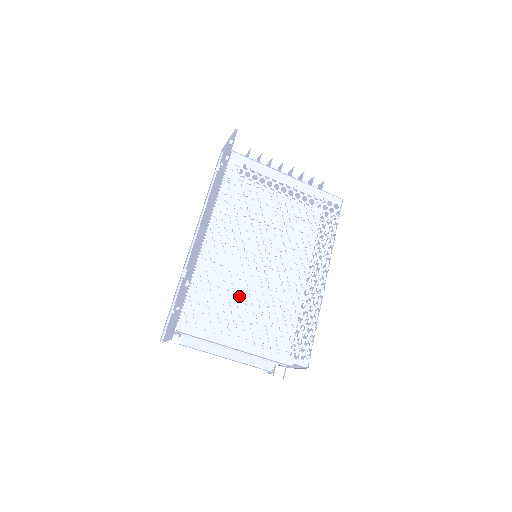
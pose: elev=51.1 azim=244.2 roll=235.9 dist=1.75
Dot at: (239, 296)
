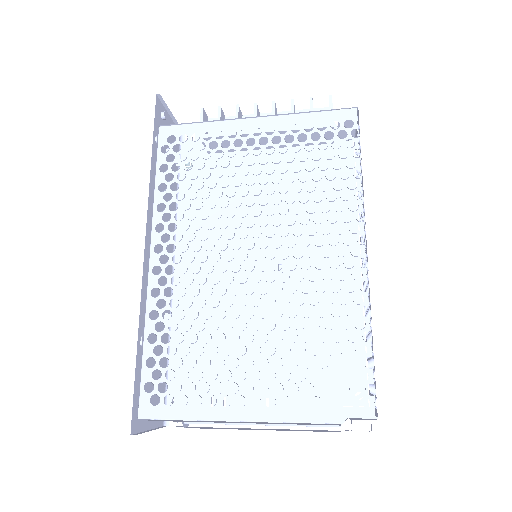
Dot at: (255, 323)
